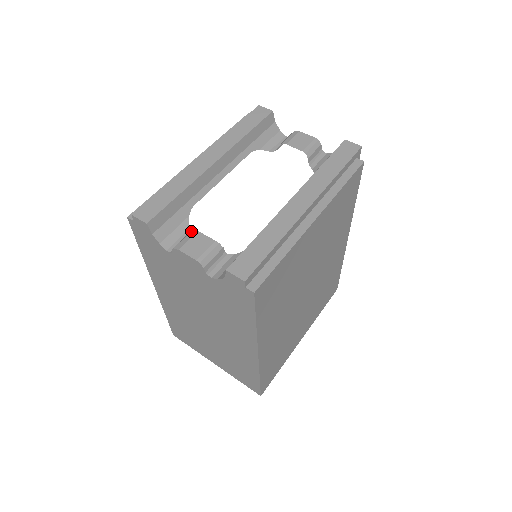
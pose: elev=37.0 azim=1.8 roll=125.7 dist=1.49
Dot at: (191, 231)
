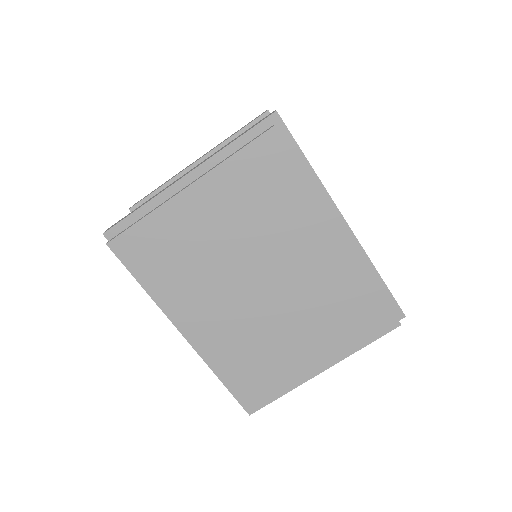
Dot at: occluded
